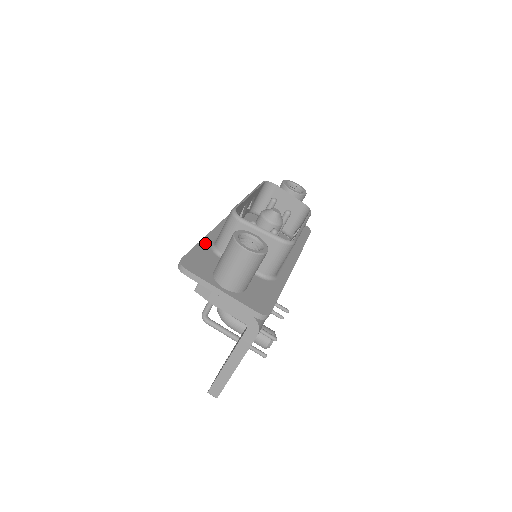
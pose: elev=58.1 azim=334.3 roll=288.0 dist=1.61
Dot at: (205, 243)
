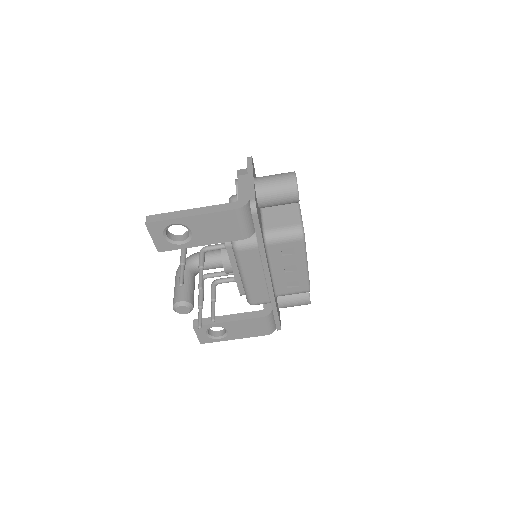
Dot at: occluded
